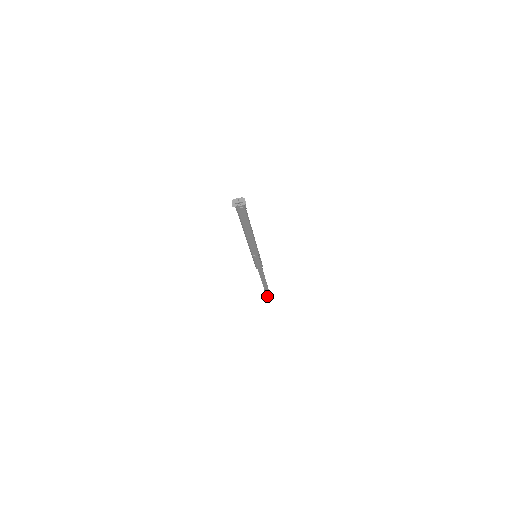
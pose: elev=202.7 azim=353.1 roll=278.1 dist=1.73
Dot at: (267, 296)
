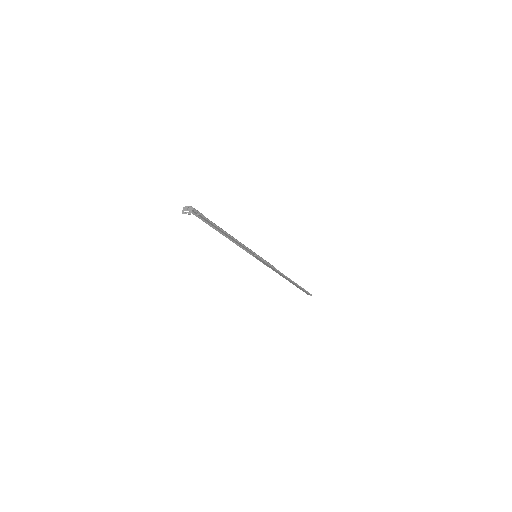
Dot at: (305, 292)
